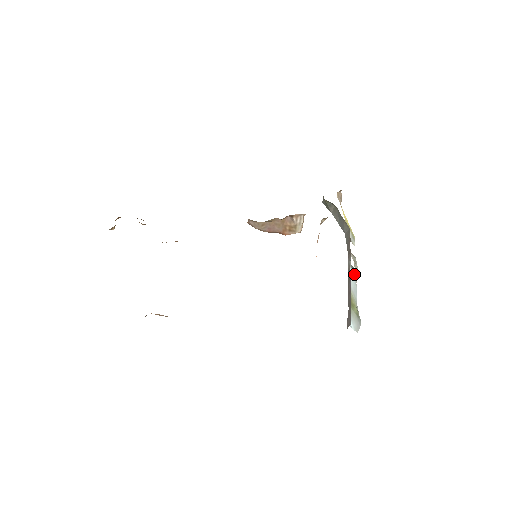
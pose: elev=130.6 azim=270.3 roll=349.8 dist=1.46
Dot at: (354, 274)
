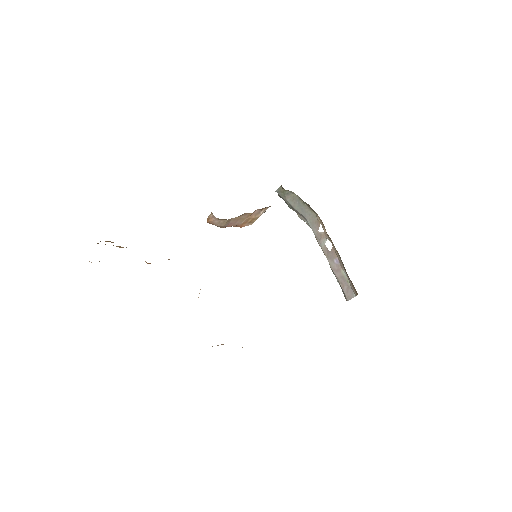
Dot at: occluded
